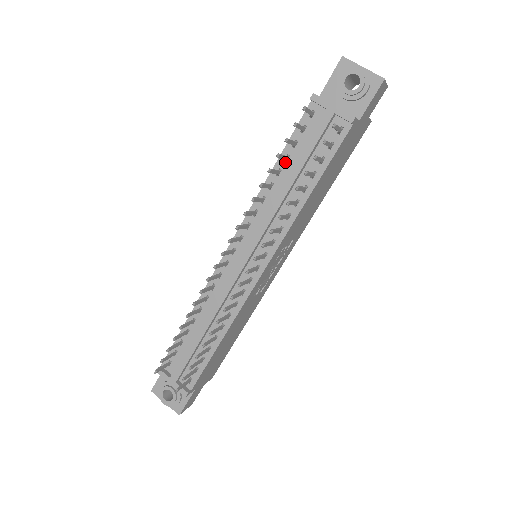
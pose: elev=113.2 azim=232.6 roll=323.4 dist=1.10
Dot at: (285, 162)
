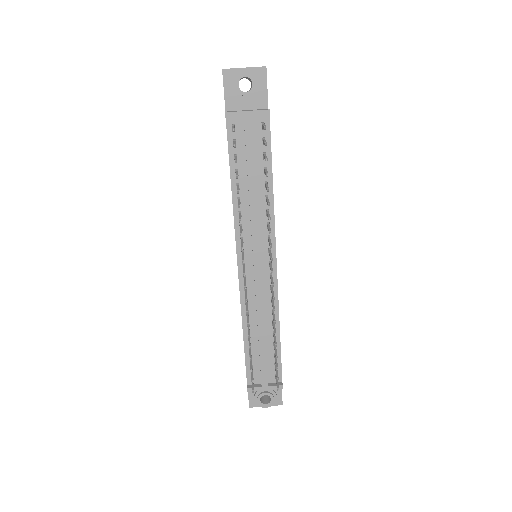
Dot at: occluded
